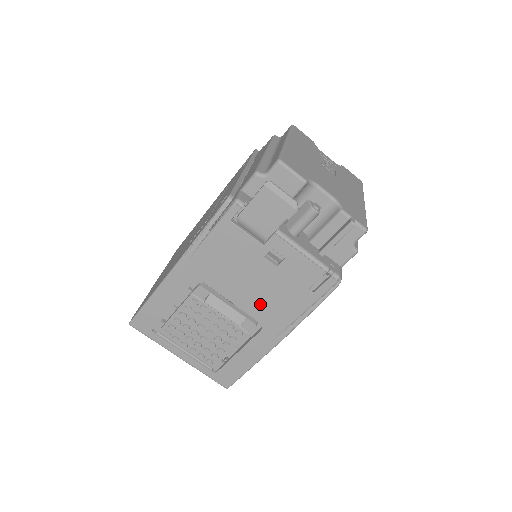
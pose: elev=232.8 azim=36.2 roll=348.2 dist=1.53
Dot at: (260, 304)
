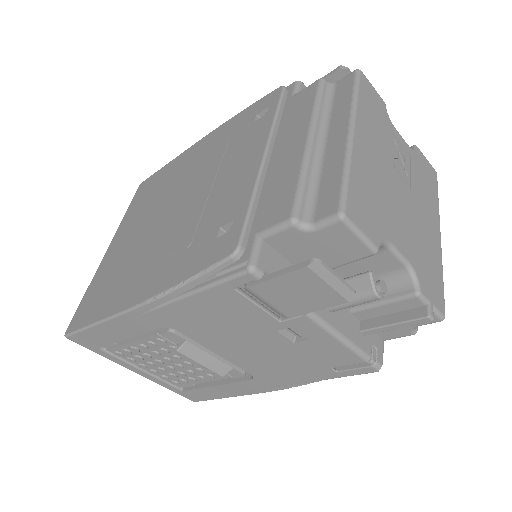
Dot at: (256, 363)
